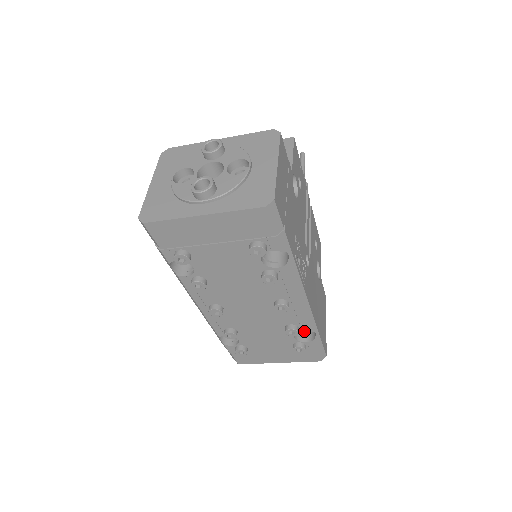
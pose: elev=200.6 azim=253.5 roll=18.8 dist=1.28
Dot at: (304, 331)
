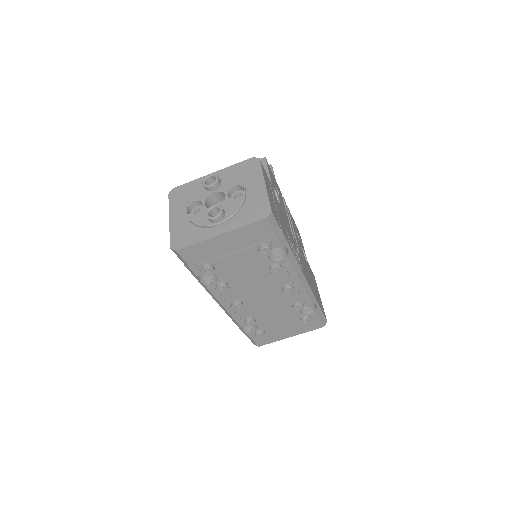
Dot at: (306, 306)
